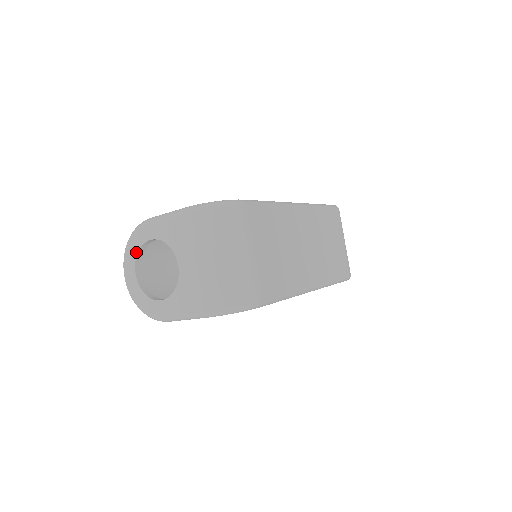
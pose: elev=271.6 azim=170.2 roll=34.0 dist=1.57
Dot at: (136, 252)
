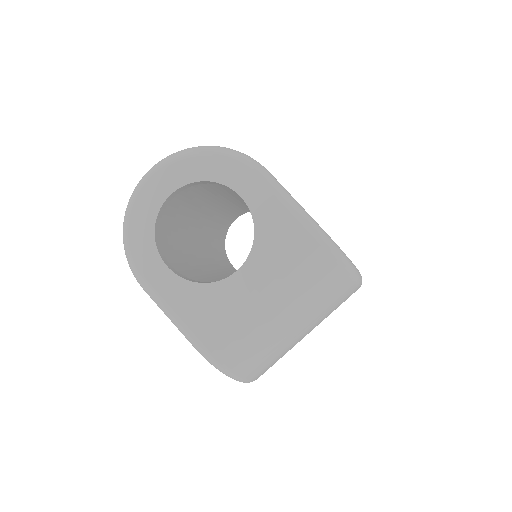
Dot at: (204, 177)
